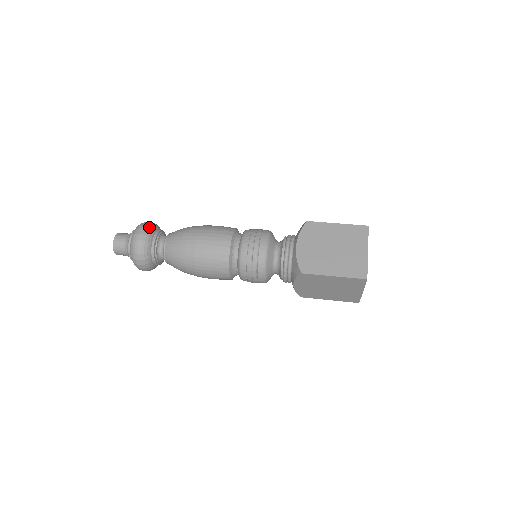
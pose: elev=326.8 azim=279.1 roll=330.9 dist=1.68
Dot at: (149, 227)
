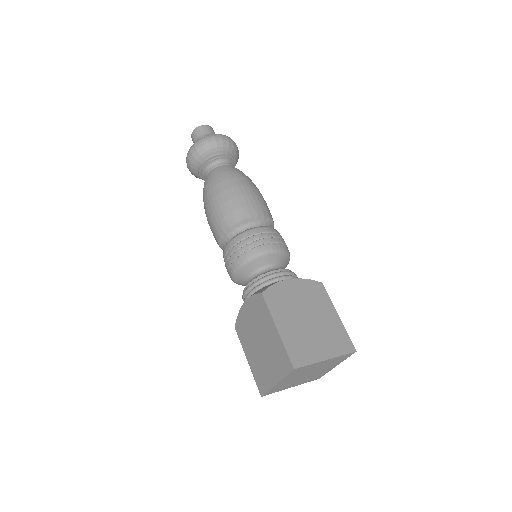
Dot at: (232, 145)
